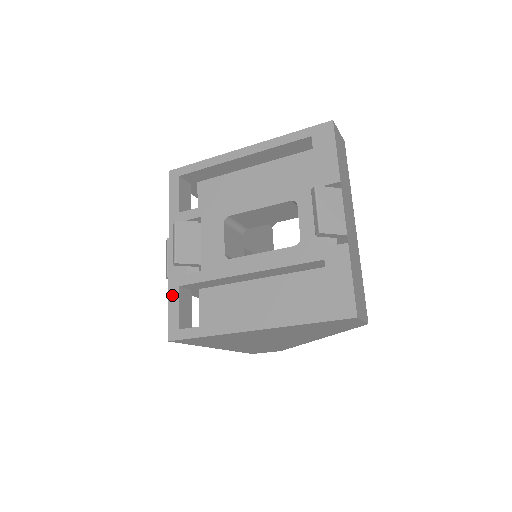
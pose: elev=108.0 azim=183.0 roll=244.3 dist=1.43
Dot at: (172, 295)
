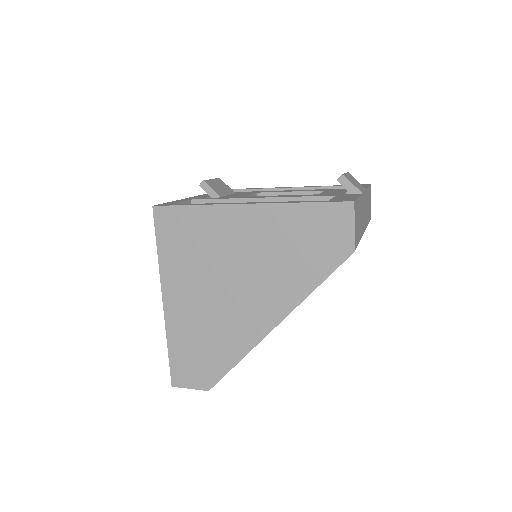
Dot at: (180, 200)
